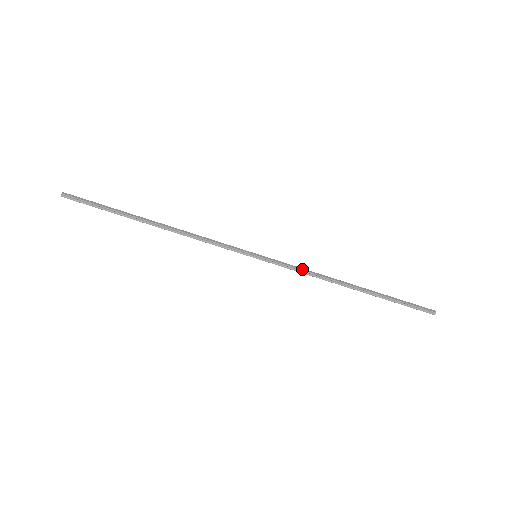
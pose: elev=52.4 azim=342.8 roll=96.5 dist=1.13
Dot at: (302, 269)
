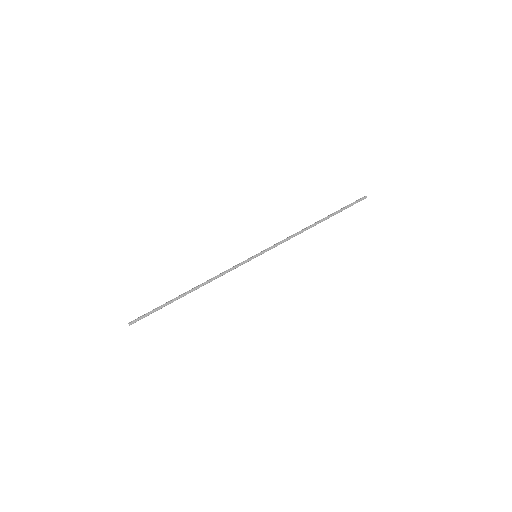
Dot at: (285, 241)
